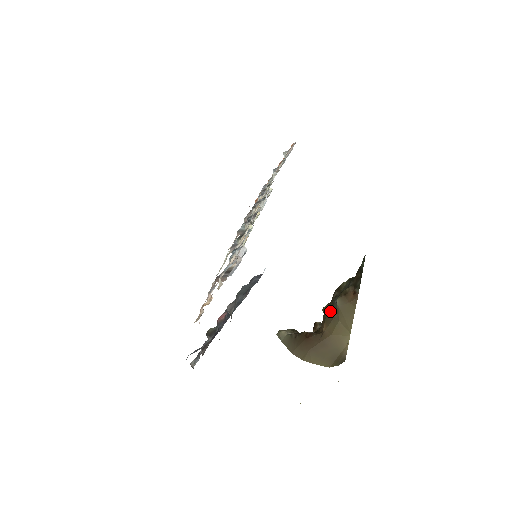
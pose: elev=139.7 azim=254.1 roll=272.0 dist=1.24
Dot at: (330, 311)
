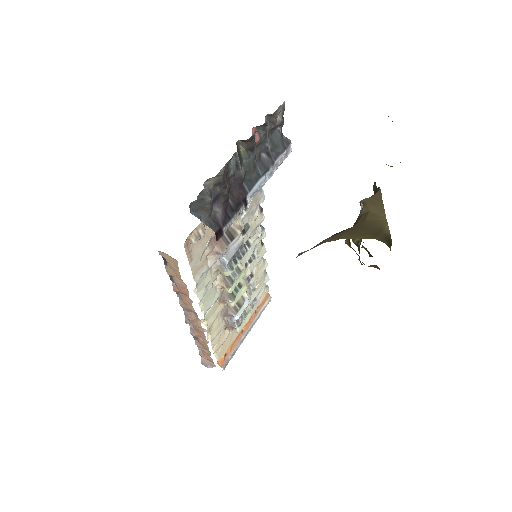
Dot at: (356, 220)
